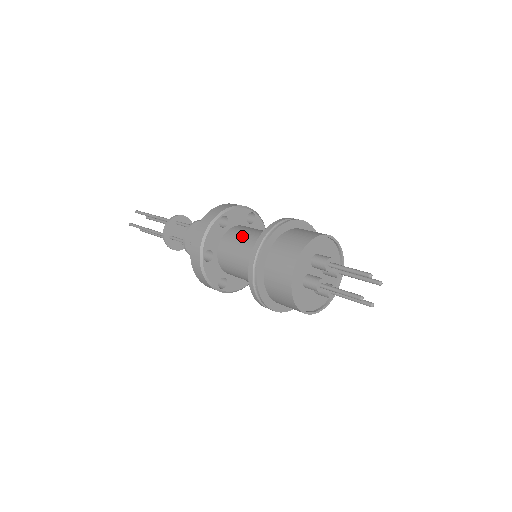
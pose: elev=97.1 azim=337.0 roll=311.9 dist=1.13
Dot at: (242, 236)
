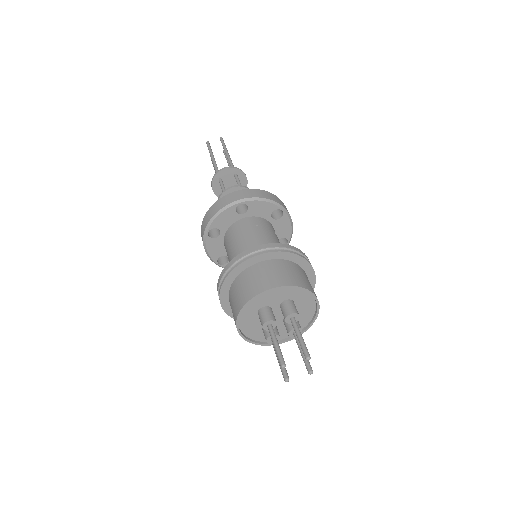
Dot at: (228, 252)
